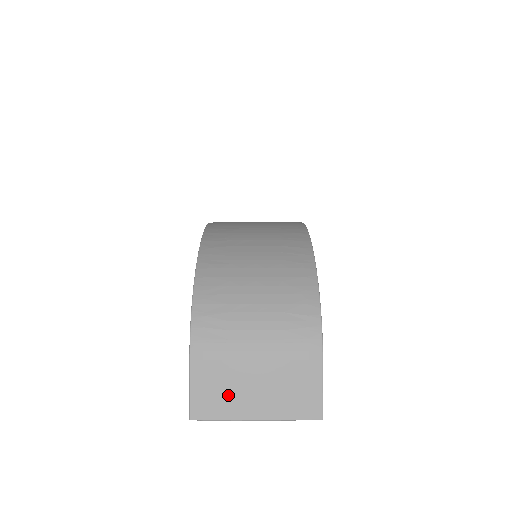
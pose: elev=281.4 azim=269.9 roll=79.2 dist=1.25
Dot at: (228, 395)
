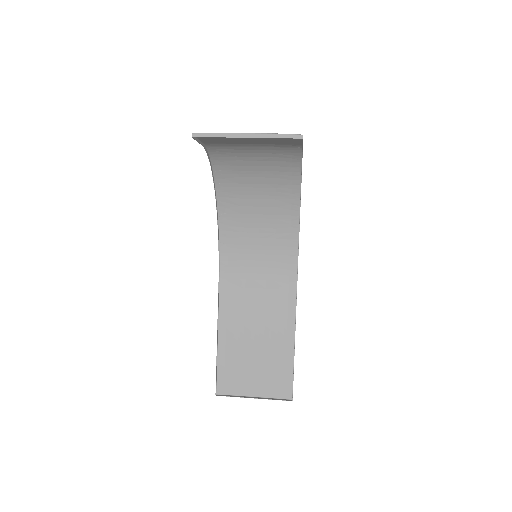
Dot at: occluded
